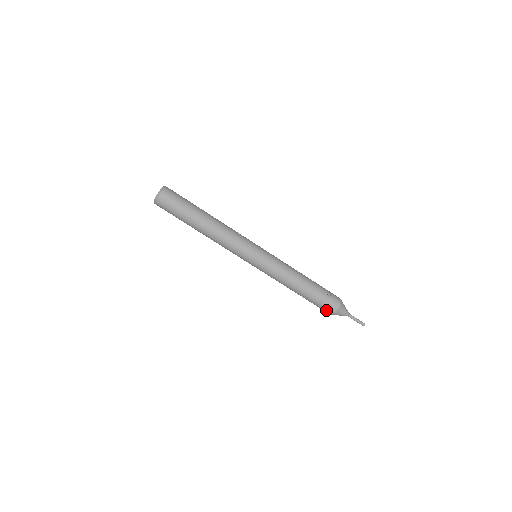
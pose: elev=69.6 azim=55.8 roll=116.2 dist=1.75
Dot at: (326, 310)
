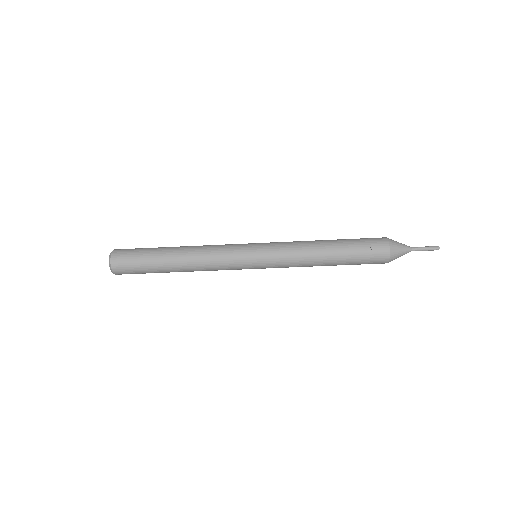
Dot at: (376, 263)
